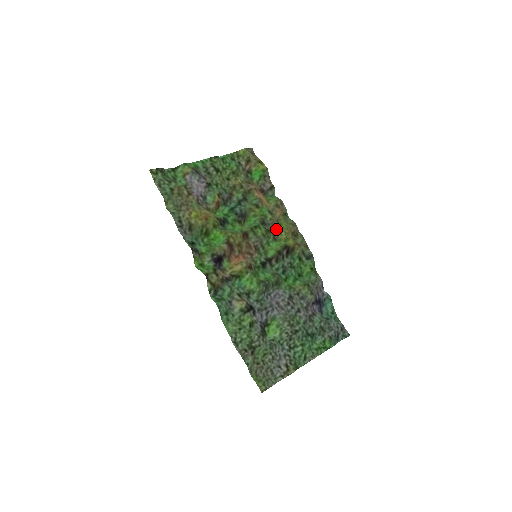
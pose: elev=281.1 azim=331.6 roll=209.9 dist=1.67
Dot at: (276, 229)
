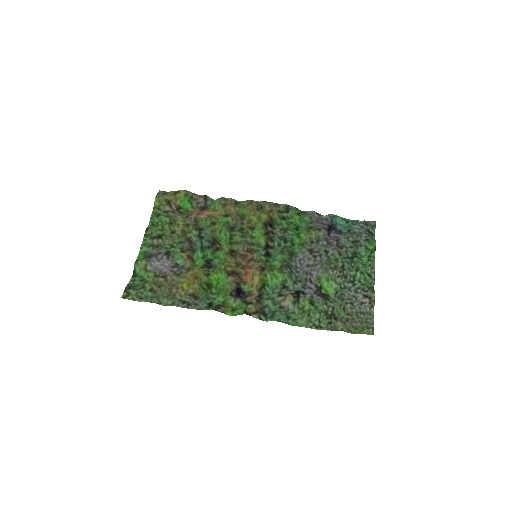
Dot at: (244, 221)
